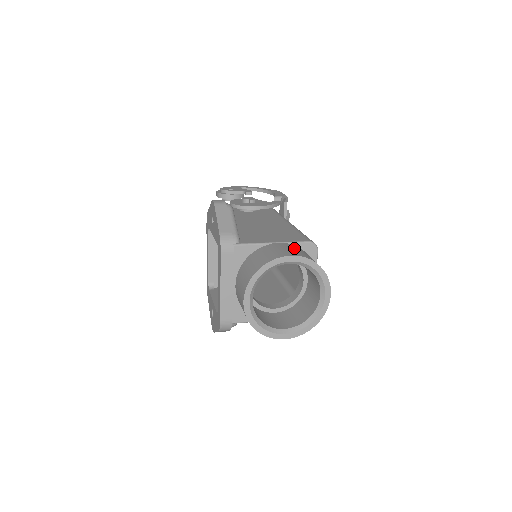
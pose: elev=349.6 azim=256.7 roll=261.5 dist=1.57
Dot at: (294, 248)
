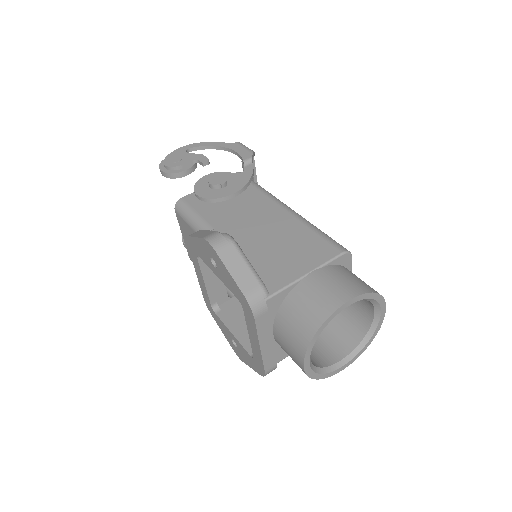
Dot at: (336, 277)
